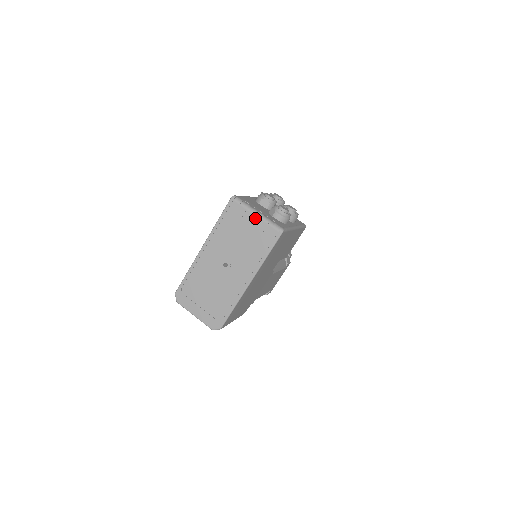
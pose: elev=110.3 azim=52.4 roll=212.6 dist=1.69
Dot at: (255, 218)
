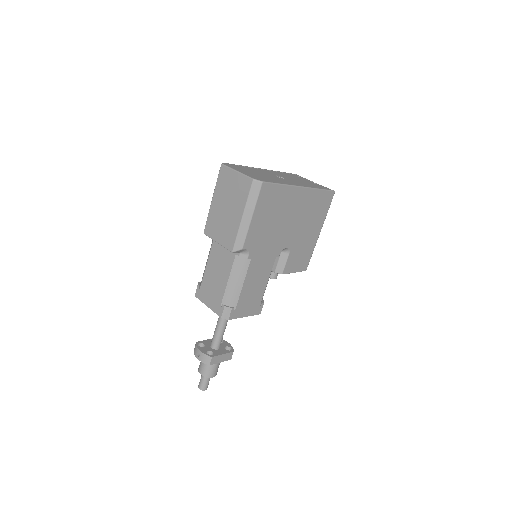
Dot at: (313, 182)
